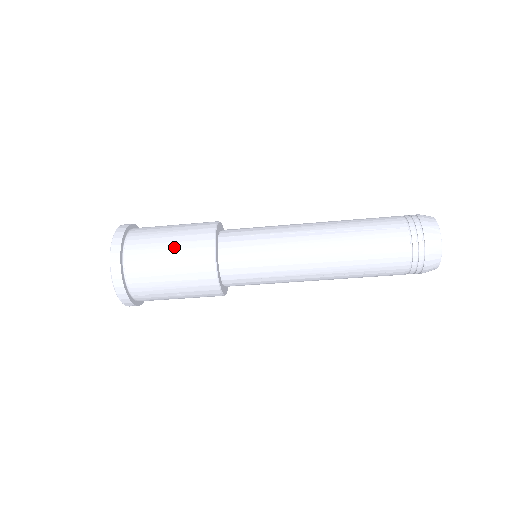
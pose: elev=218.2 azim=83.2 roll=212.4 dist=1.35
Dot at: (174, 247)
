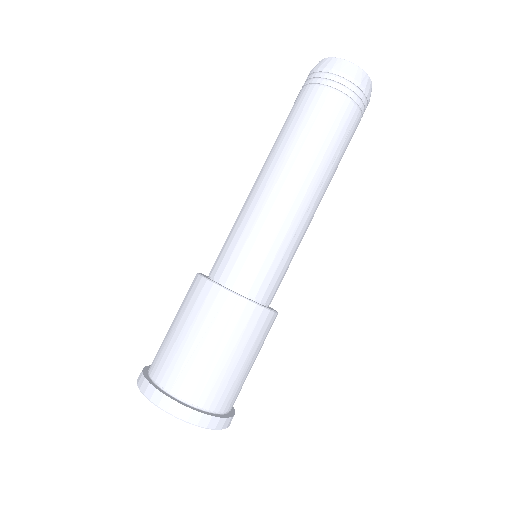
Dot at: occluded
